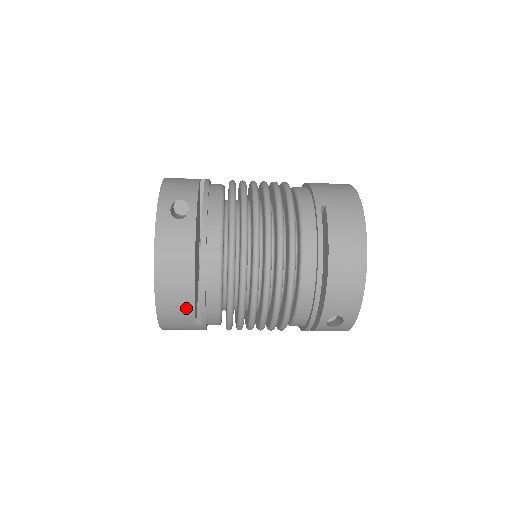
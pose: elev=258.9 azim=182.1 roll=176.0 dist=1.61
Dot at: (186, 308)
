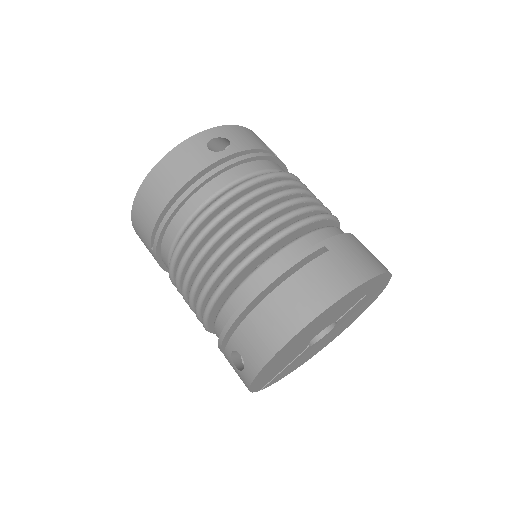
Dot at: (150, 221)
